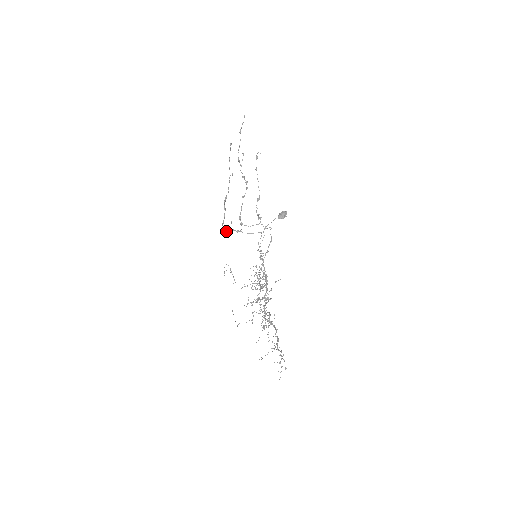
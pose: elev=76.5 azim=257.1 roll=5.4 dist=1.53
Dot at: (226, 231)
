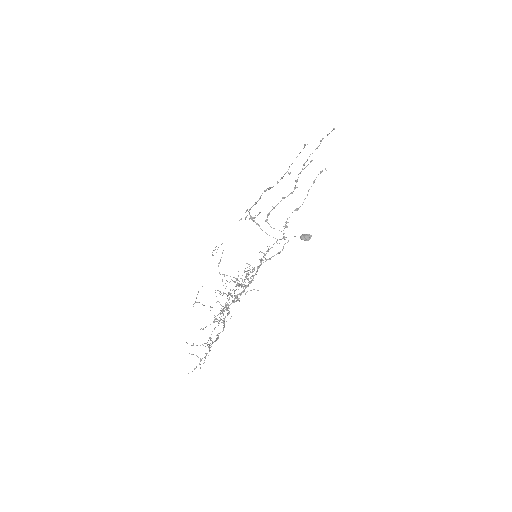
Dot at: occluded
